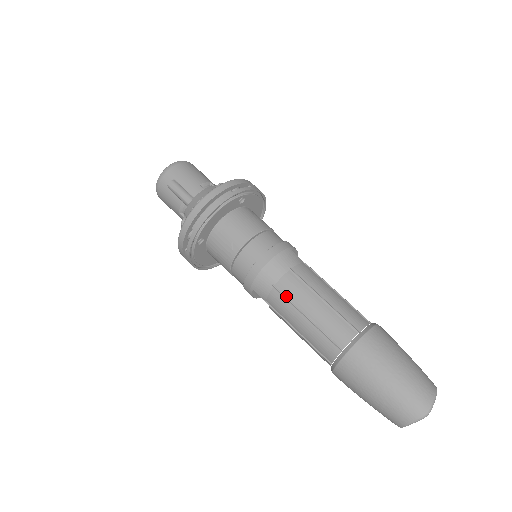
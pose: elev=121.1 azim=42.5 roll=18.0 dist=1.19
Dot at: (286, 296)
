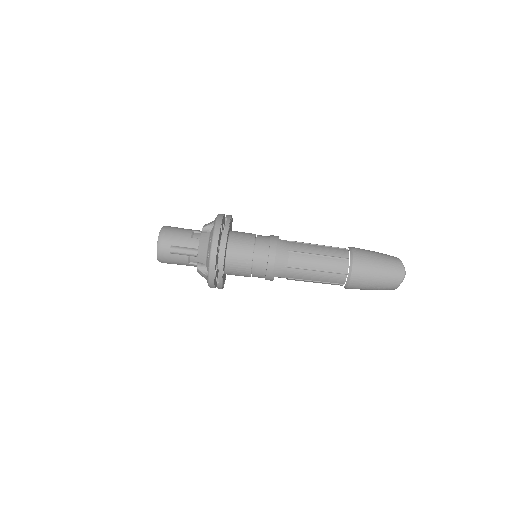
Dot at: (298, 267)
